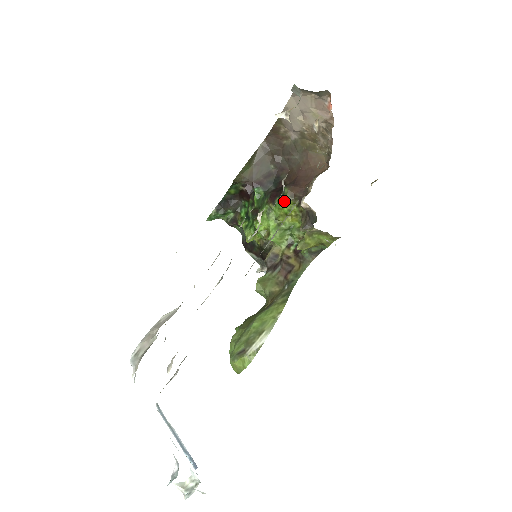
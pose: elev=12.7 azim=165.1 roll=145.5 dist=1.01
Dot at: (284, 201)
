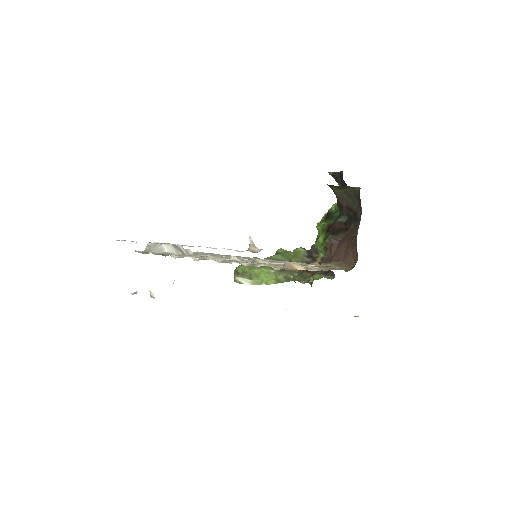
Dot at: (324, 242)
